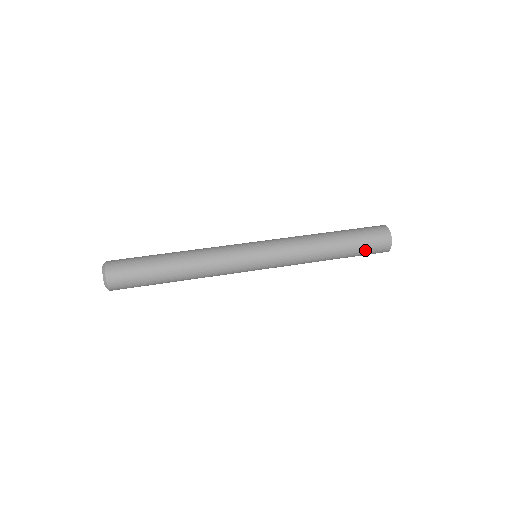
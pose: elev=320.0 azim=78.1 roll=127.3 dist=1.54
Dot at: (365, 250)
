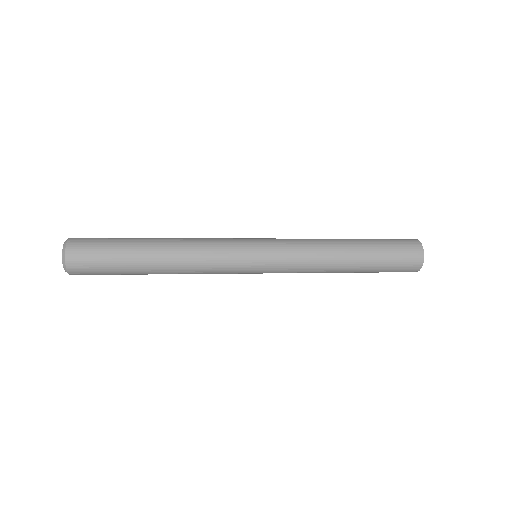
Dot at: (391, 255)
